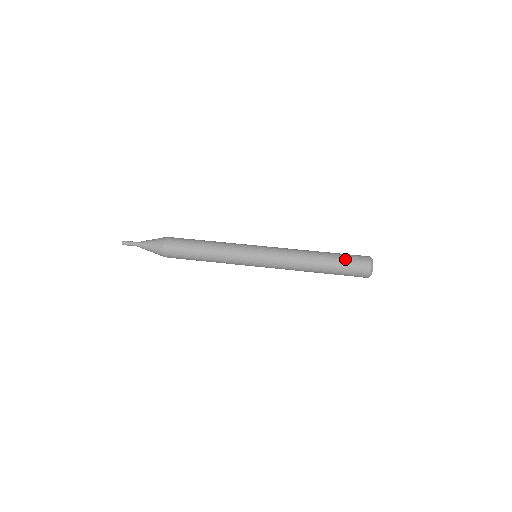
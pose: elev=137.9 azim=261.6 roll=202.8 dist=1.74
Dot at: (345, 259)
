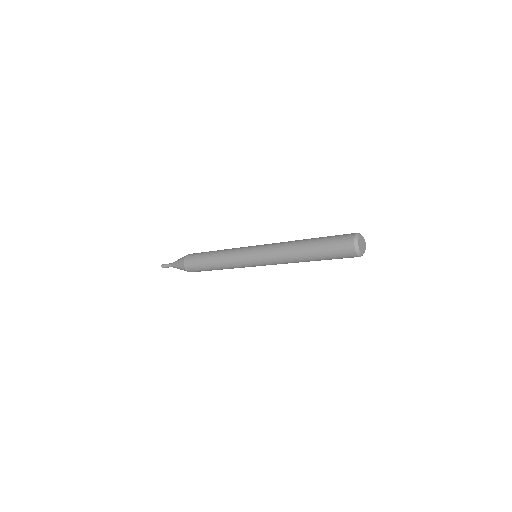
Dot at: (328, 241)
